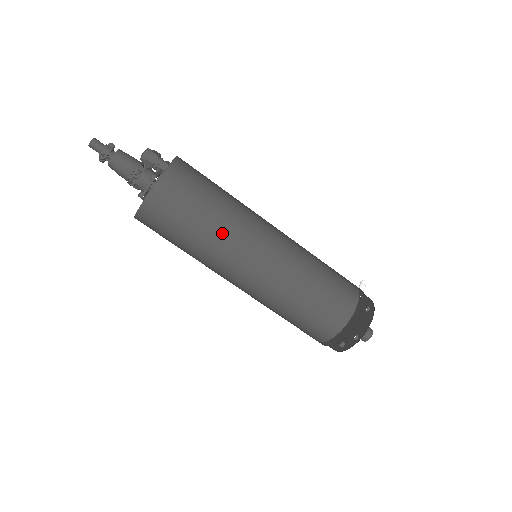
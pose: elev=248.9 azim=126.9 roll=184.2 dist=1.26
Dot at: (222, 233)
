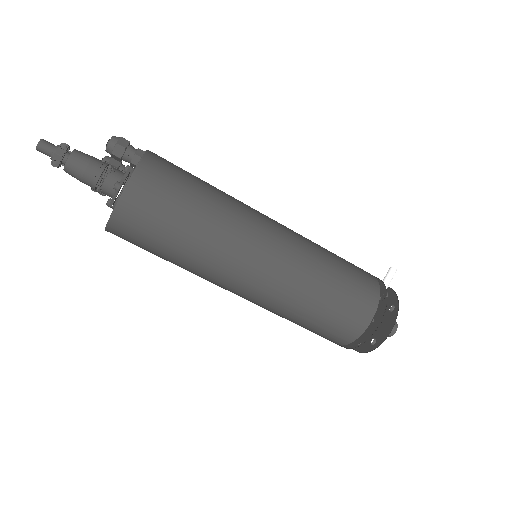
Dot at: (204, 253)
